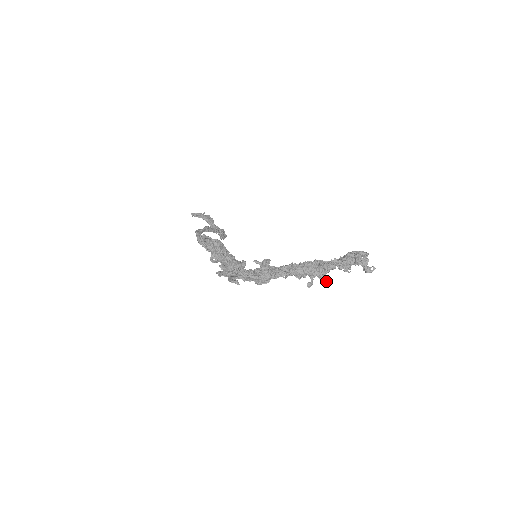
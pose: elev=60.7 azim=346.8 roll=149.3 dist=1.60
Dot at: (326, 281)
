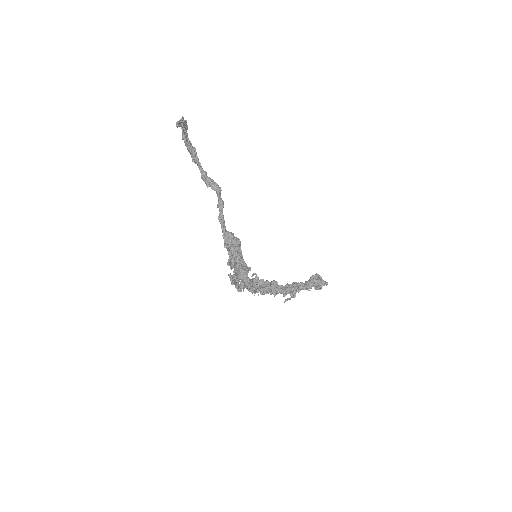
Dot at: occluded
